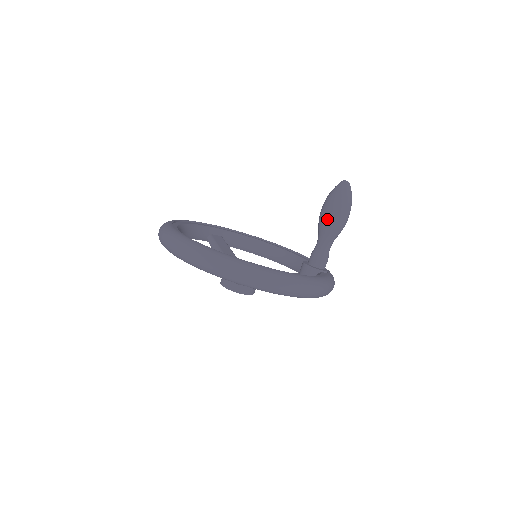
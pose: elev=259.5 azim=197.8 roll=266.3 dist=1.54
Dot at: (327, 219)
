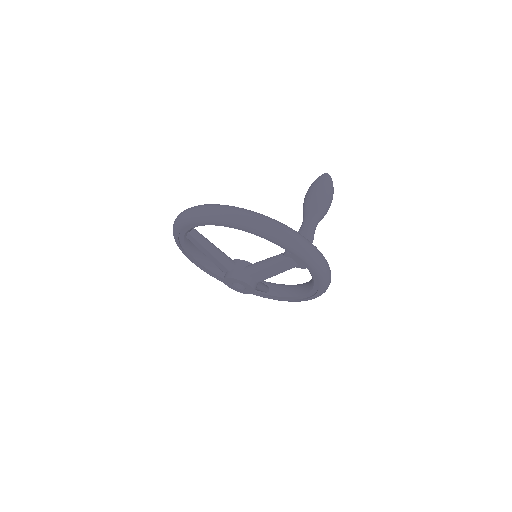
Dot at: (304, 200)
